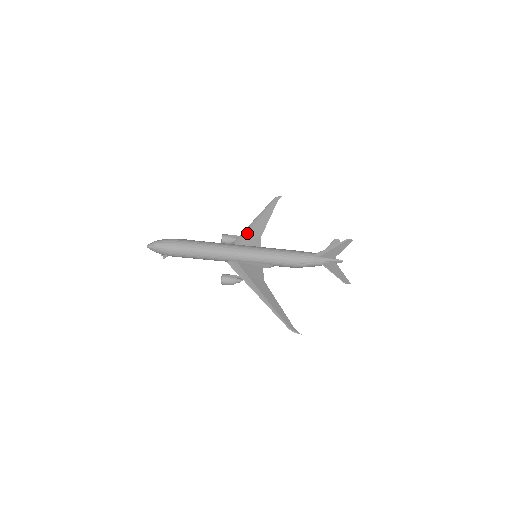
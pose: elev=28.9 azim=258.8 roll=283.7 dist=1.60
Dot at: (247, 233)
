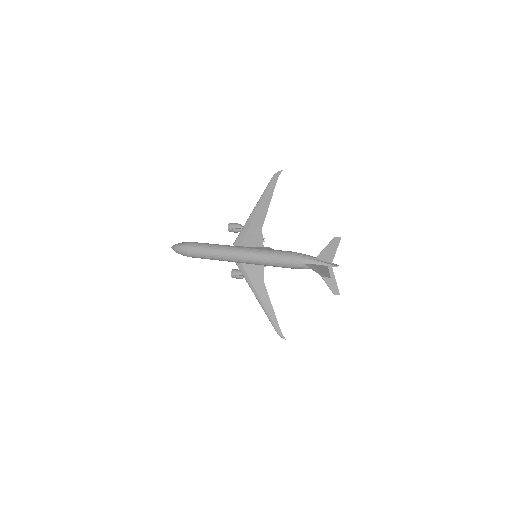
Dot at: (247, 228)
